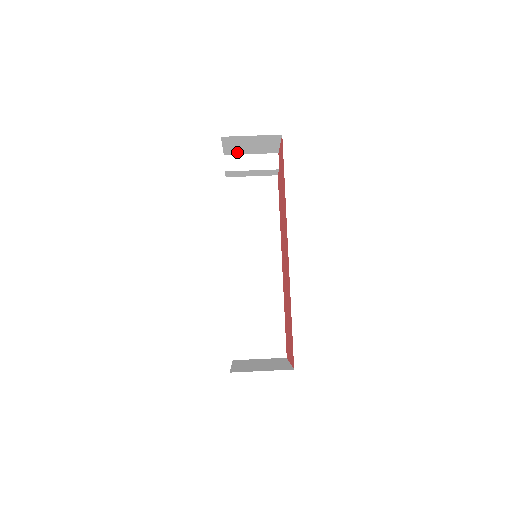
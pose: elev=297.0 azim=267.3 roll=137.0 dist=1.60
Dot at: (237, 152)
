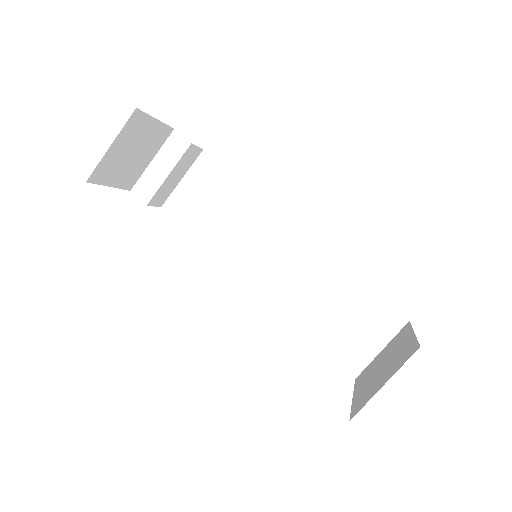
Dot at: (136, 174)
